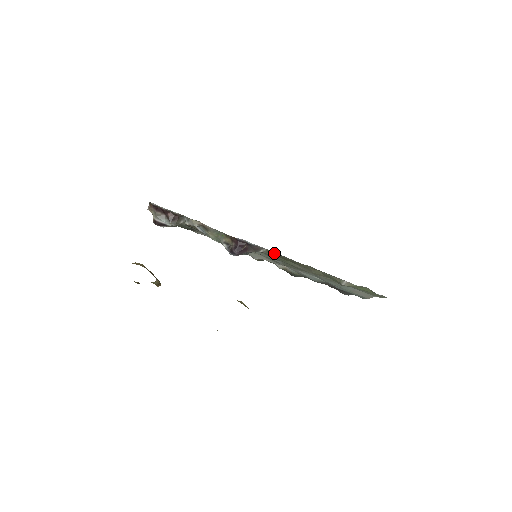
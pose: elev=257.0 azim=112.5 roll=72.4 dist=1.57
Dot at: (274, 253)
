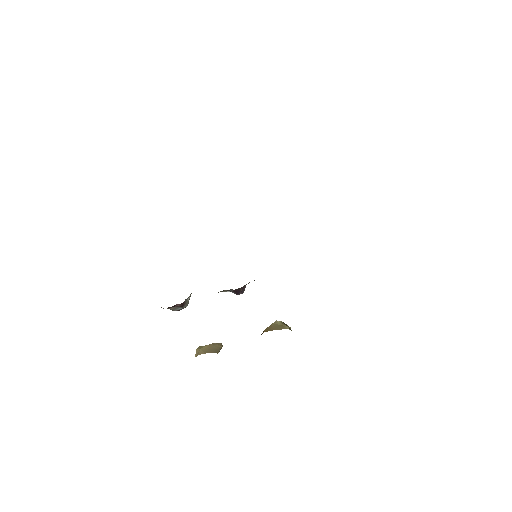
Dot at: occluded
